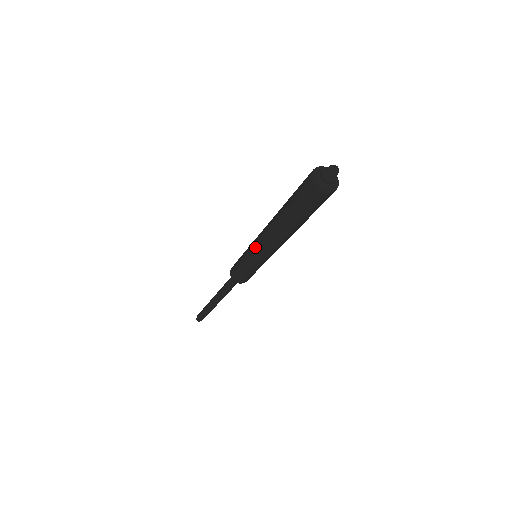
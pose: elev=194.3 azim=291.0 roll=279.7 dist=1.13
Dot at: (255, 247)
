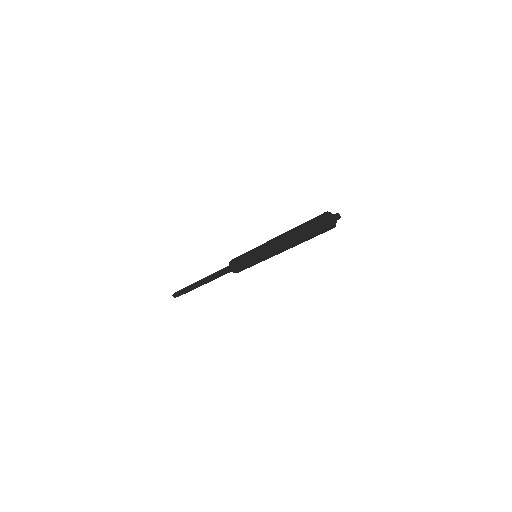
Dot at: (266, 257)
